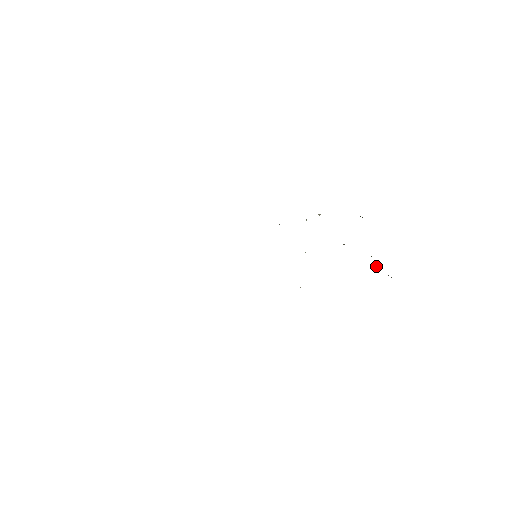
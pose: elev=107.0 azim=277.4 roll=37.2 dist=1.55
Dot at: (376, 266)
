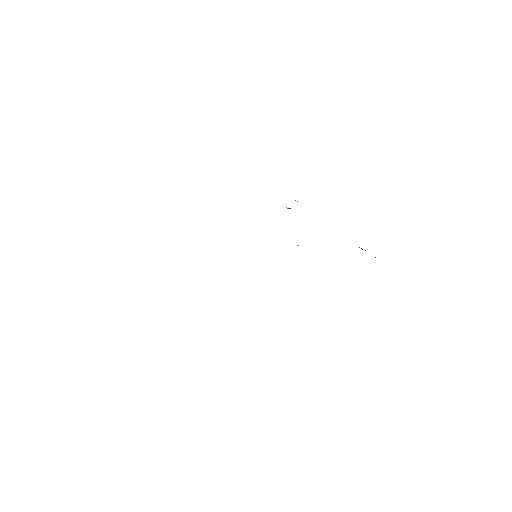
Dot at: (362, 249)
